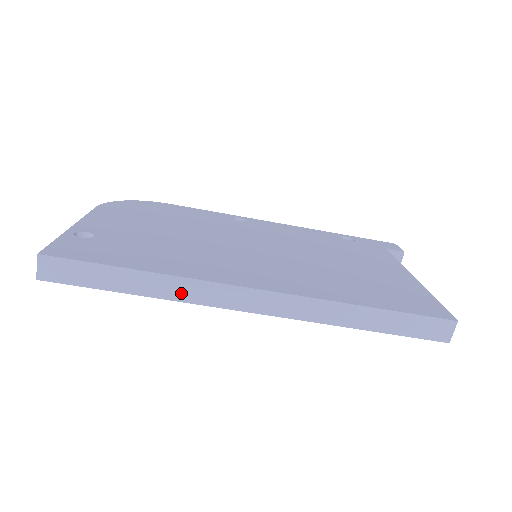
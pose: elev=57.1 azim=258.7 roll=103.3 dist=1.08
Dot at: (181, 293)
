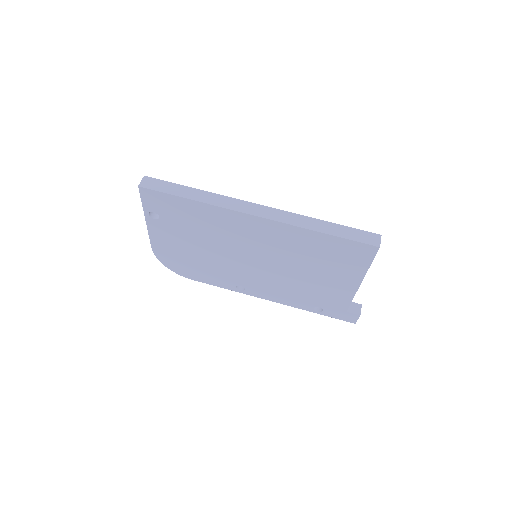
Dot at: (216, 201)
